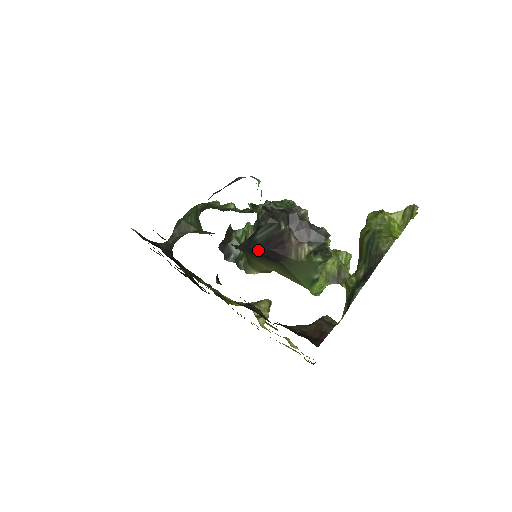
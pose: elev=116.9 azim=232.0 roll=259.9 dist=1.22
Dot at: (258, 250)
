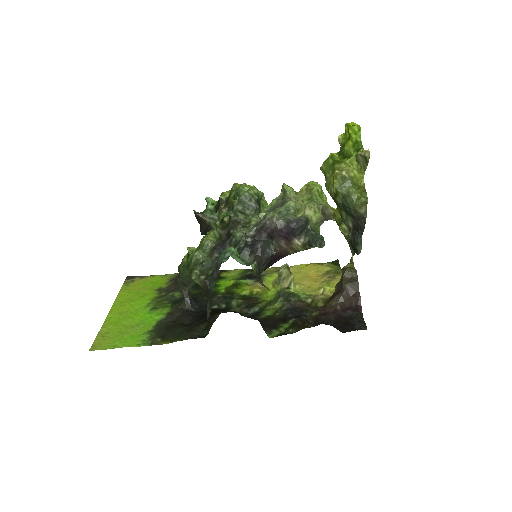
Dot at: (264, 270)
